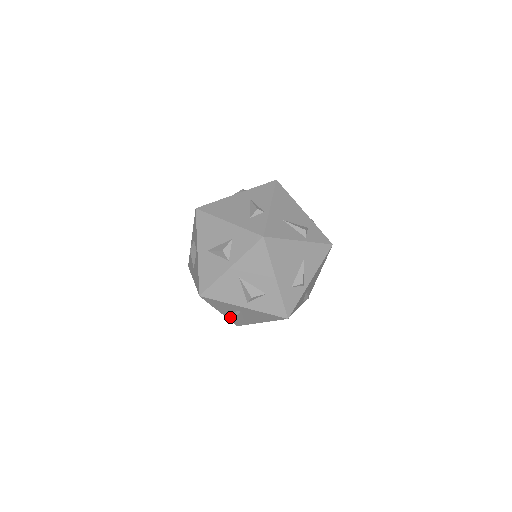
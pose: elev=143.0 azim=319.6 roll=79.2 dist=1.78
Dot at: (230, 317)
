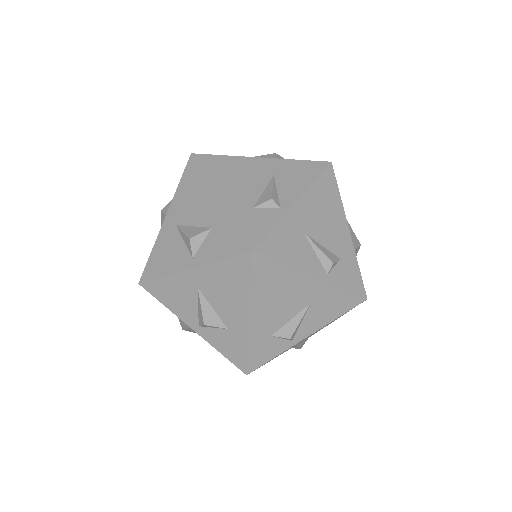
Dot at: (213, 339)
